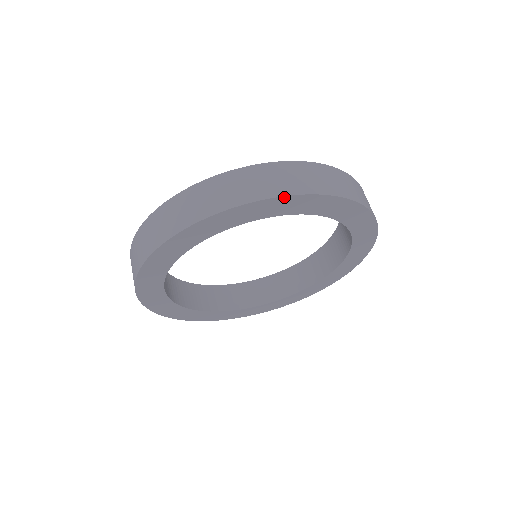
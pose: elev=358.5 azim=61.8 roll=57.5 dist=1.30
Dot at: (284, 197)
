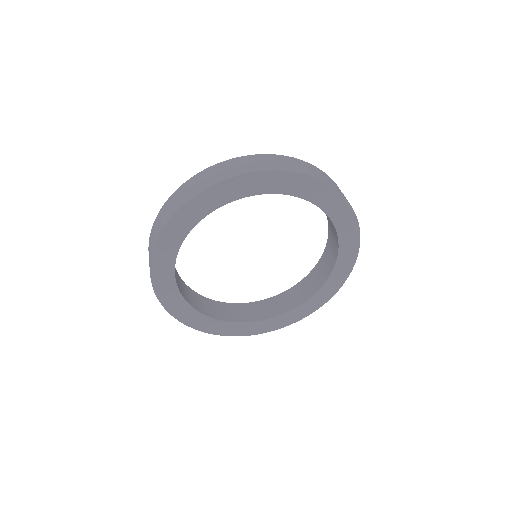
Dot at: (229, 180)
